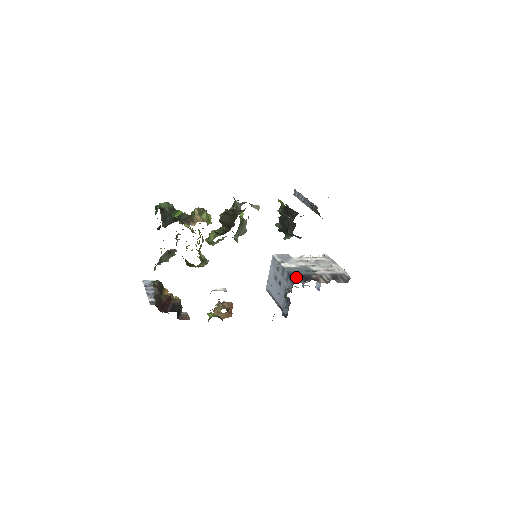
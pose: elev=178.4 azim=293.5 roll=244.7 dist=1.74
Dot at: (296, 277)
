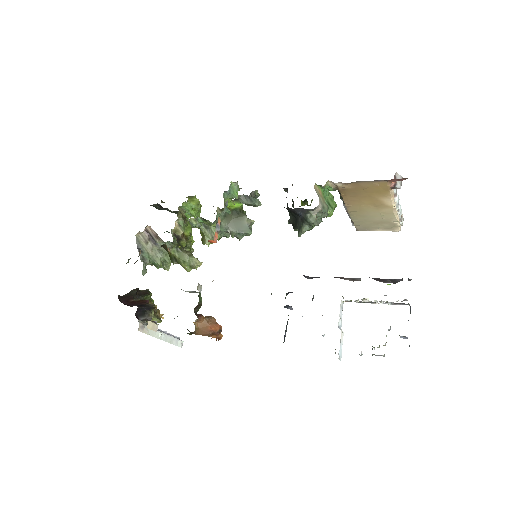
Dot at: (305, 276)
